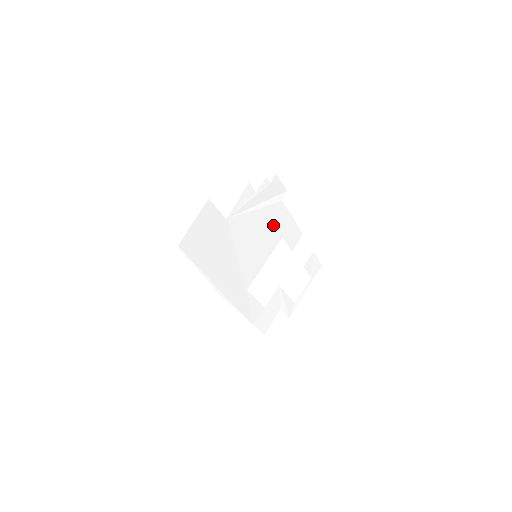
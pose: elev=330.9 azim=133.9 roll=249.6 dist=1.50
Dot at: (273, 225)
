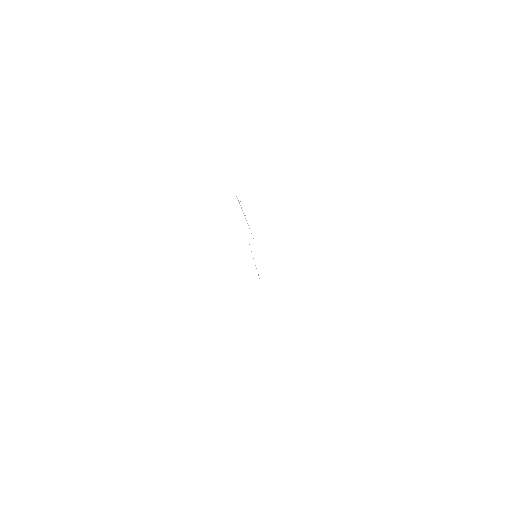
Dot at: occluded
